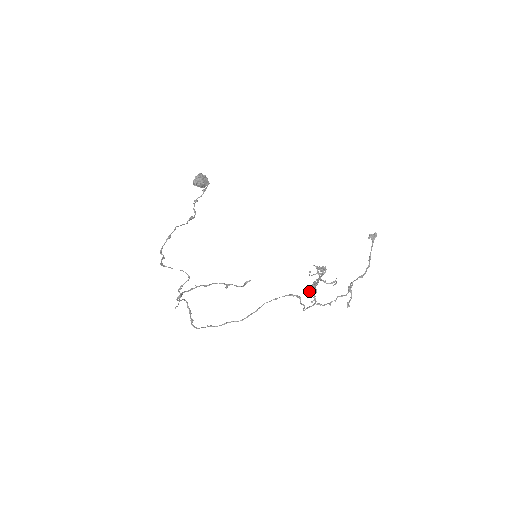
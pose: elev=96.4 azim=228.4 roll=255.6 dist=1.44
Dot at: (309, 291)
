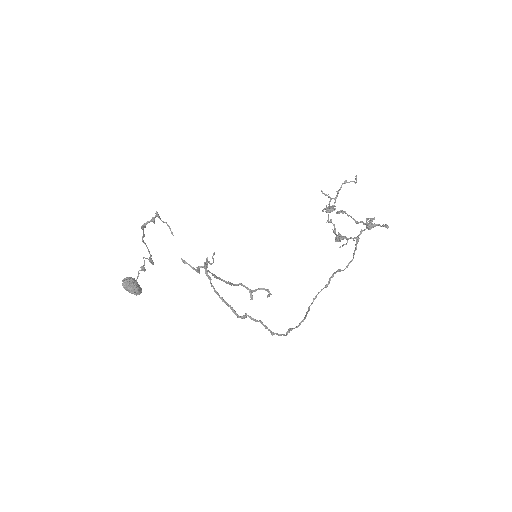
Dot at: (340, 246)
